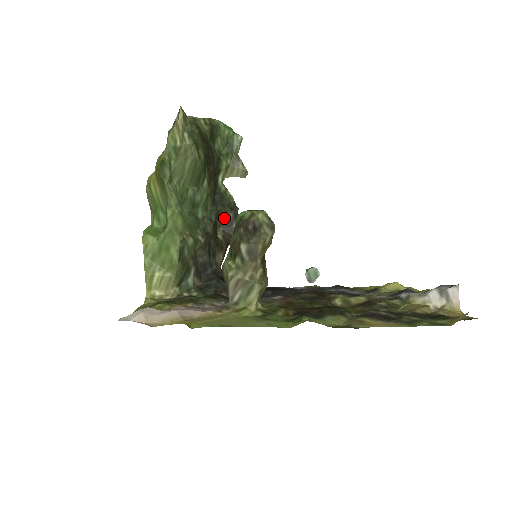
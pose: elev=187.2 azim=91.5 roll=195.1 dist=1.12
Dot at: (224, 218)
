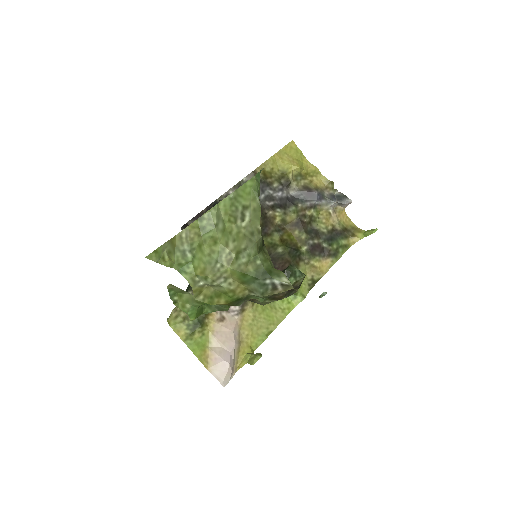
Dot at: occluded
